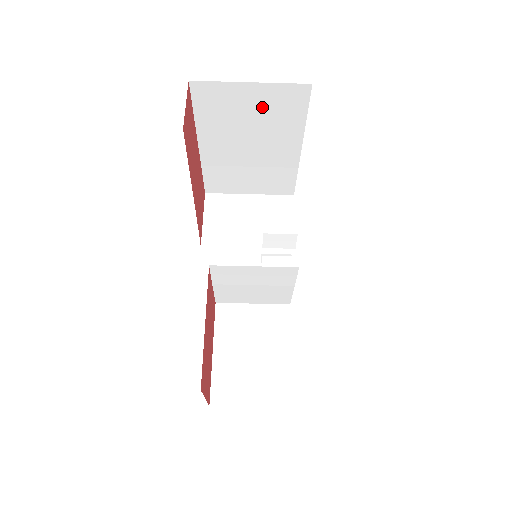
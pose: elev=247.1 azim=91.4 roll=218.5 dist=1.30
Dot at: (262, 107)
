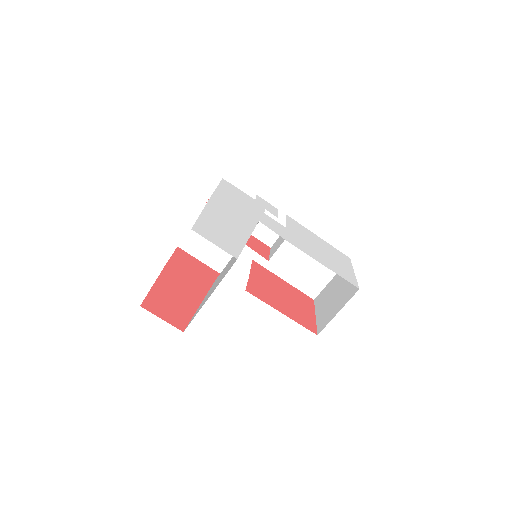
Dot at: occluded
